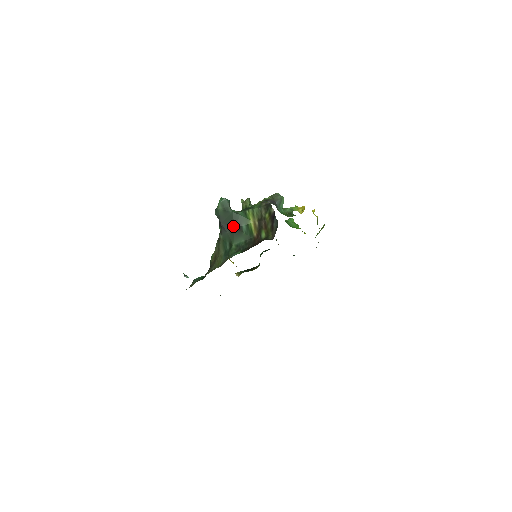
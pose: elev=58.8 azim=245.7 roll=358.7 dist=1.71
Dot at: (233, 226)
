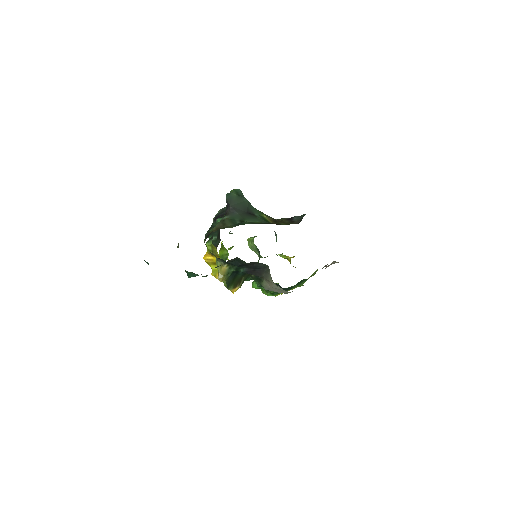
Dot at: (246, 210)
